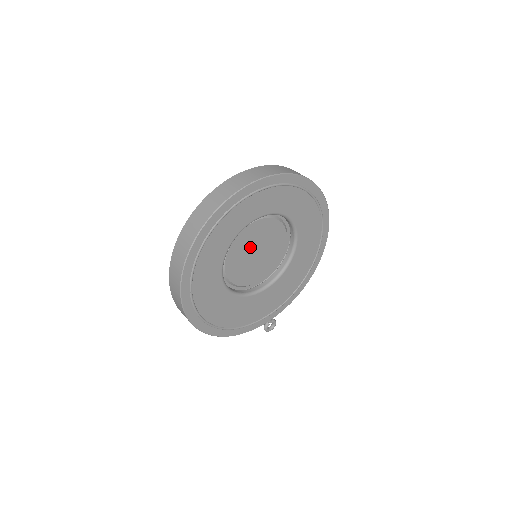
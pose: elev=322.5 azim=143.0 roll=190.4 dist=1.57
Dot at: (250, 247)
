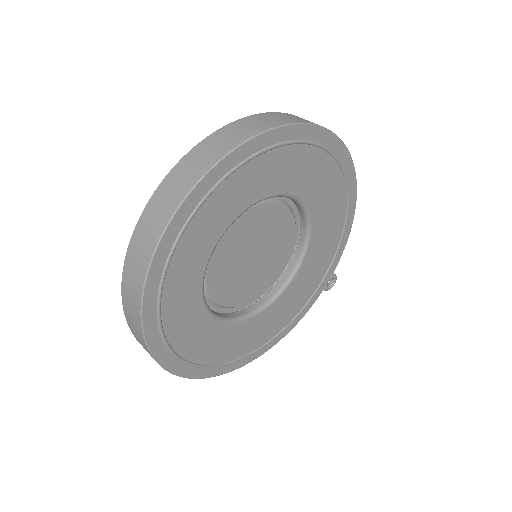
Dot at: (238, 261)
